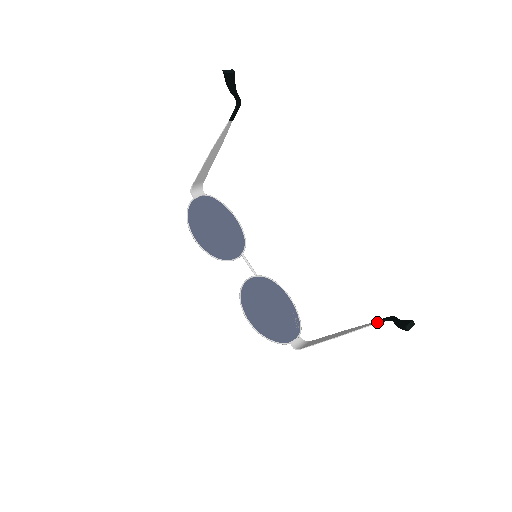
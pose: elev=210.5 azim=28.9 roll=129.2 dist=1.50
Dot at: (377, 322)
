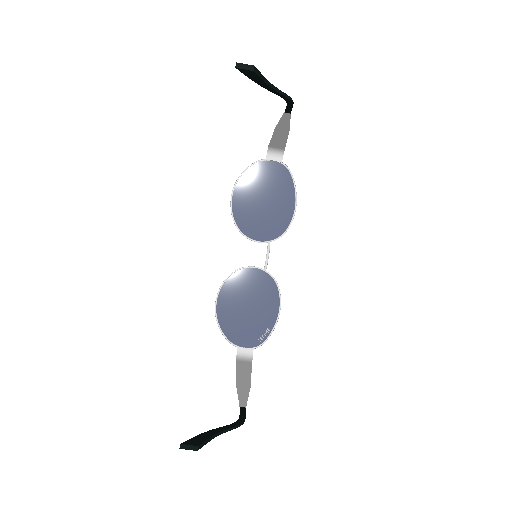
Dot at: (240, 411)
